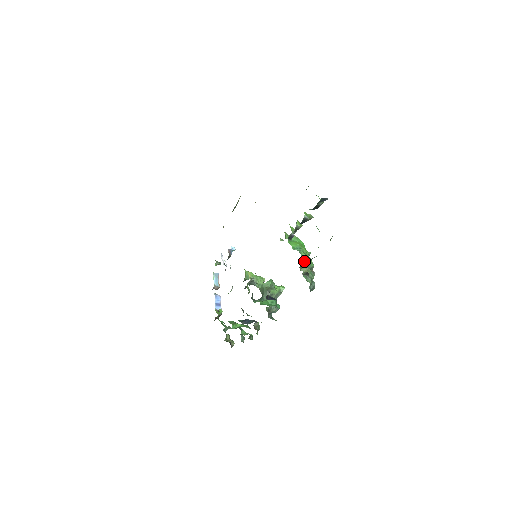
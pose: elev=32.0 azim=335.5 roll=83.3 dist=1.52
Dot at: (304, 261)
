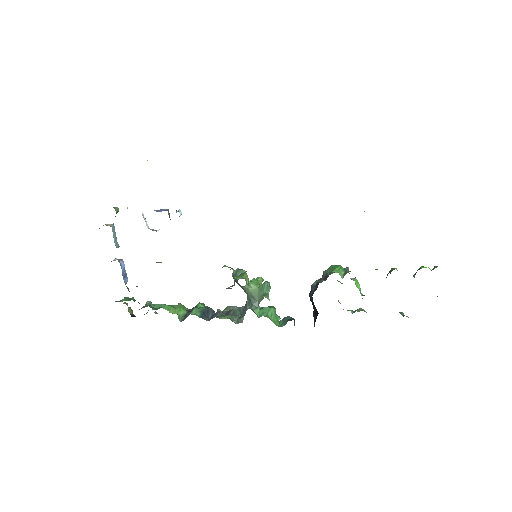
Dot at: occluded
